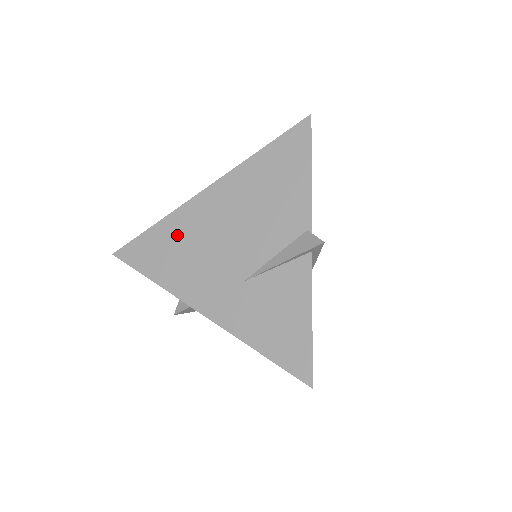
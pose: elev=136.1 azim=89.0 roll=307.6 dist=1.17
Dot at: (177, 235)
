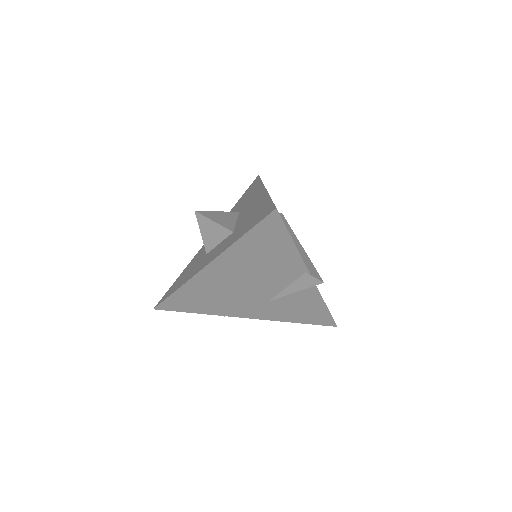
Dot at: (200, 292)
